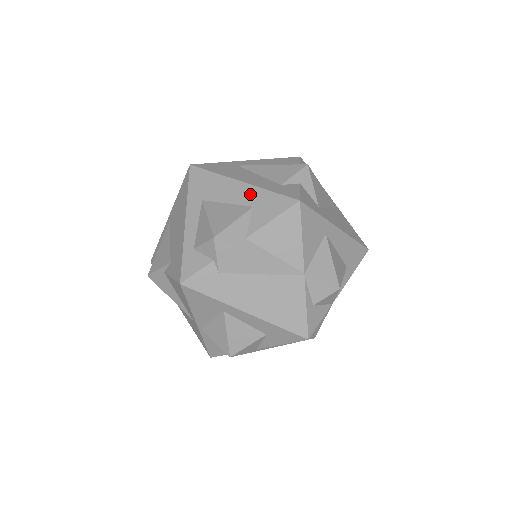
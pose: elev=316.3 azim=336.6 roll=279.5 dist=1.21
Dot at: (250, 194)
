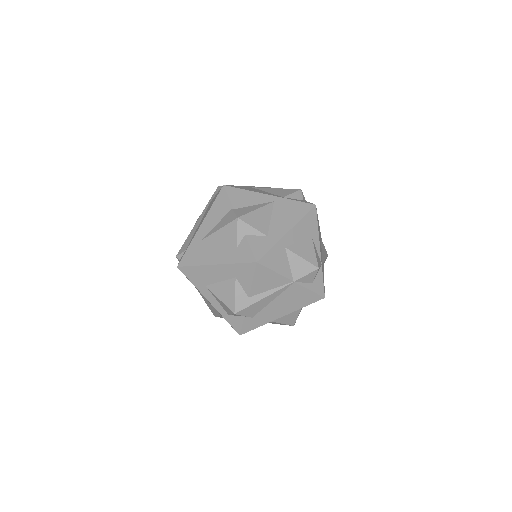
Dot at: (227, 271)
